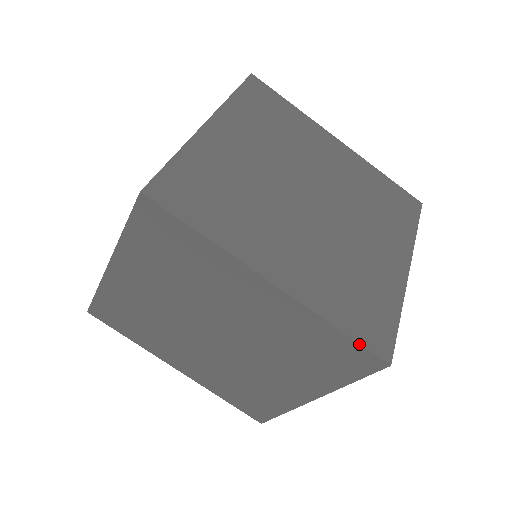
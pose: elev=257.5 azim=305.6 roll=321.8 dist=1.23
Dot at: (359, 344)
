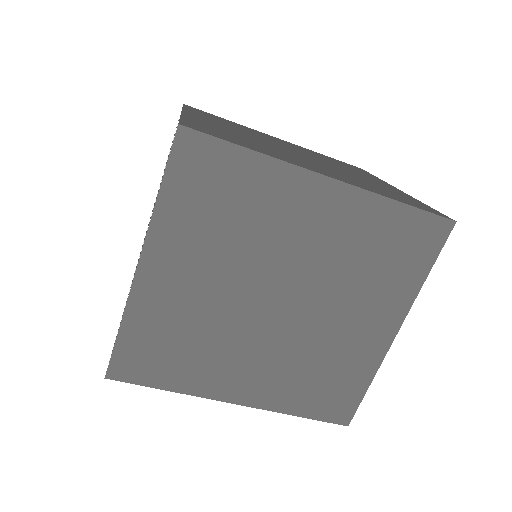
Dot at: (424, 211)
